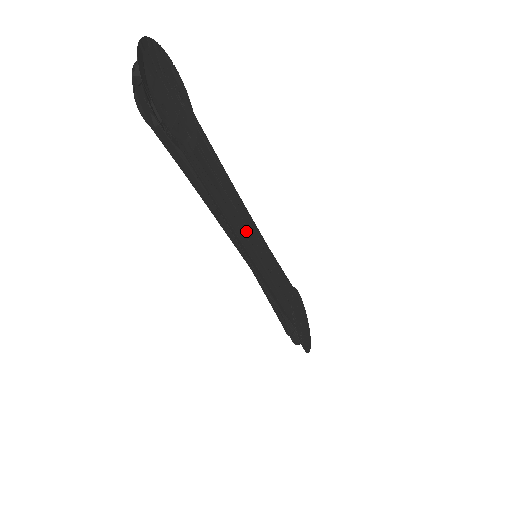
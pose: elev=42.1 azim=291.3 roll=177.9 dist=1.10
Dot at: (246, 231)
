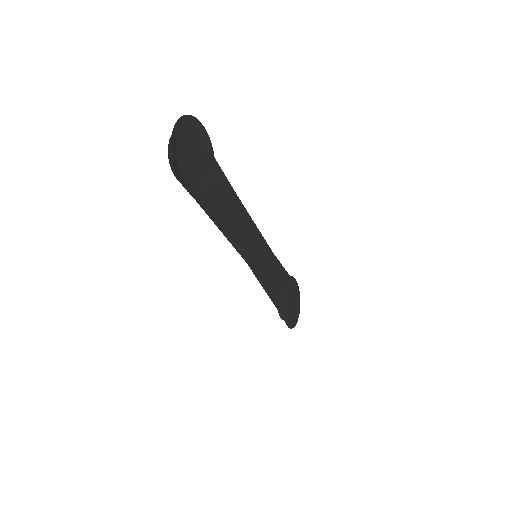
Dot at: (248, 240)
